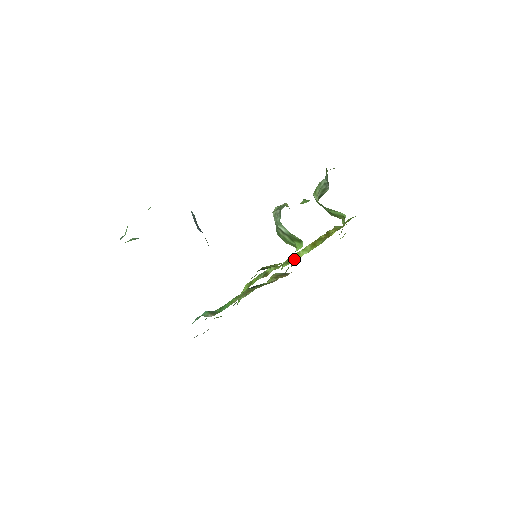
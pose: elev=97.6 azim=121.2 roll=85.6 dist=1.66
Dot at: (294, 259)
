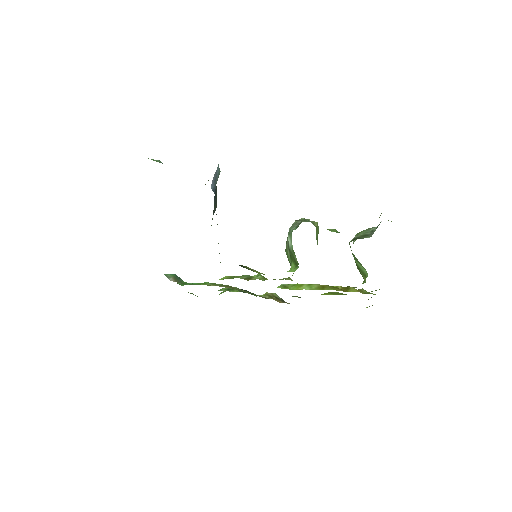
Dot at: (293, 287)
